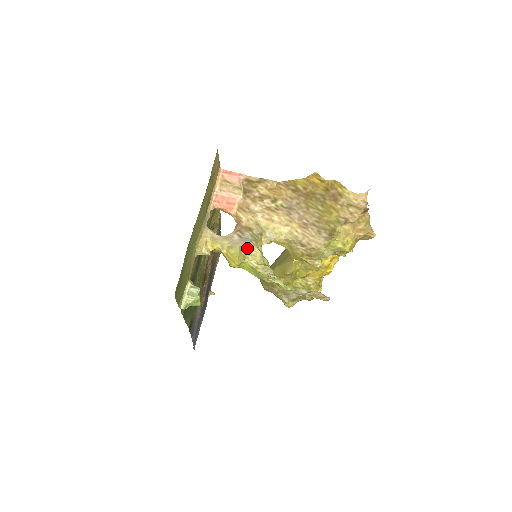
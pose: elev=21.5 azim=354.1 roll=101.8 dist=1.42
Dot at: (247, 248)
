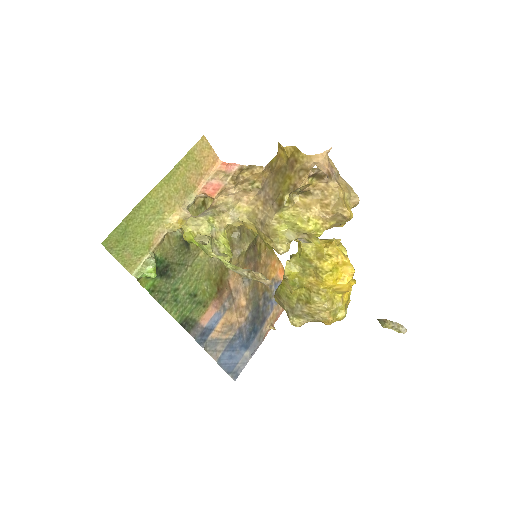
Dot at: (197, 219)
